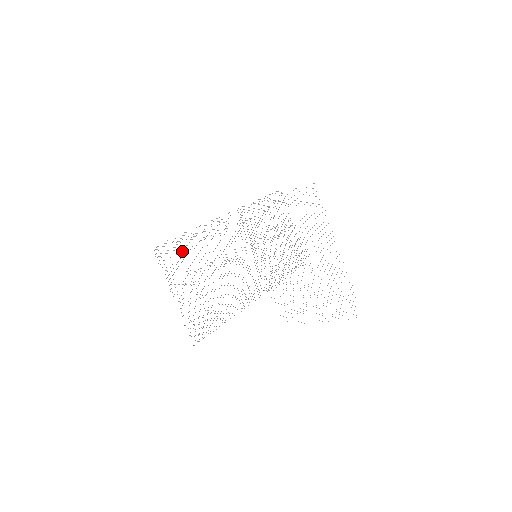
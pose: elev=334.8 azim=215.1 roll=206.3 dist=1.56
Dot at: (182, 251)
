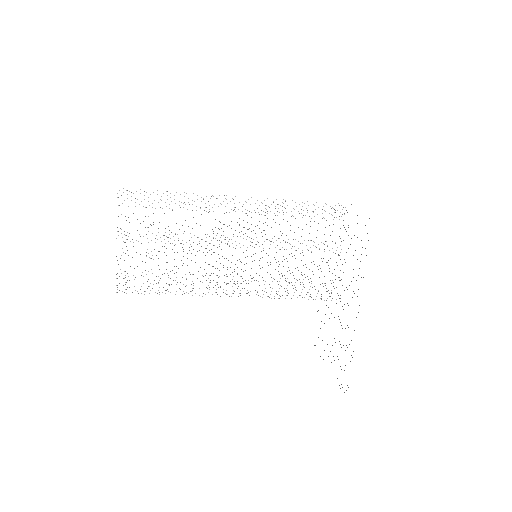
Dot at: occluded
